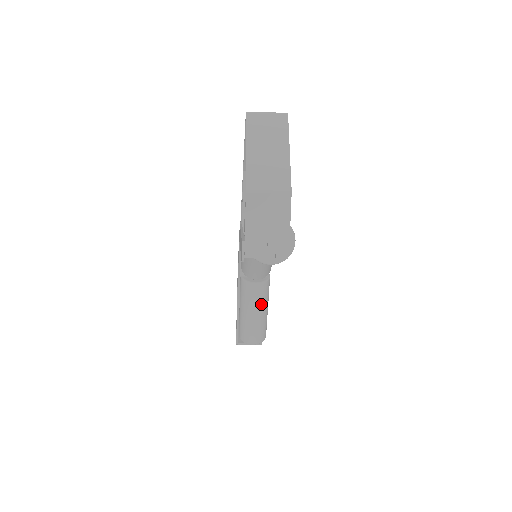
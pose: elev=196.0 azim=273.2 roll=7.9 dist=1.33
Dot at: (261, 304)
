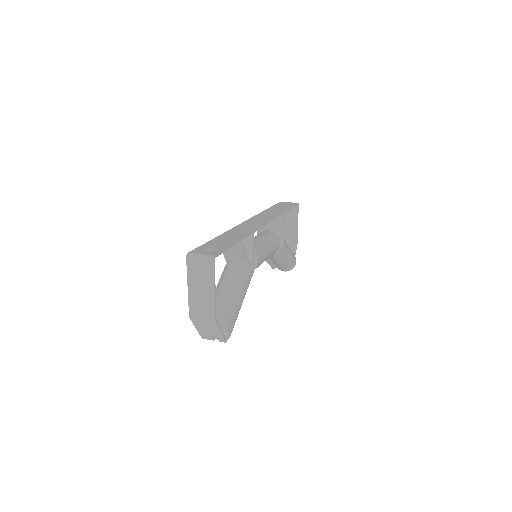
Dot at: (280, 259)
